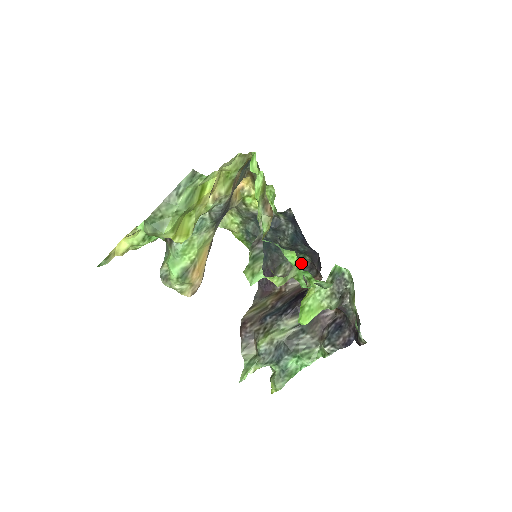
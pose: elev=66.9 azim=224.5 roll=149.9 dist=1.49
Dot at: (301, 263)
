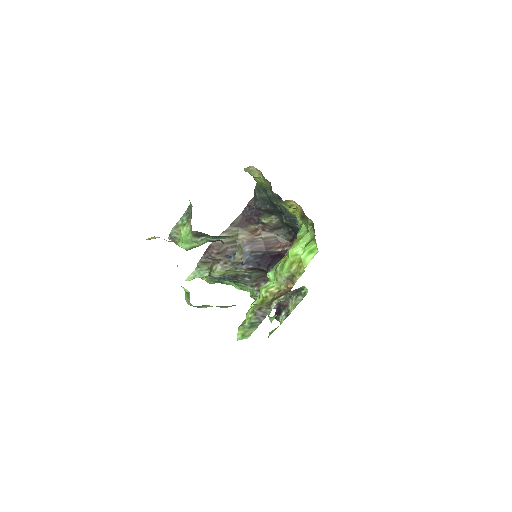
Dot at: (286, 225)
